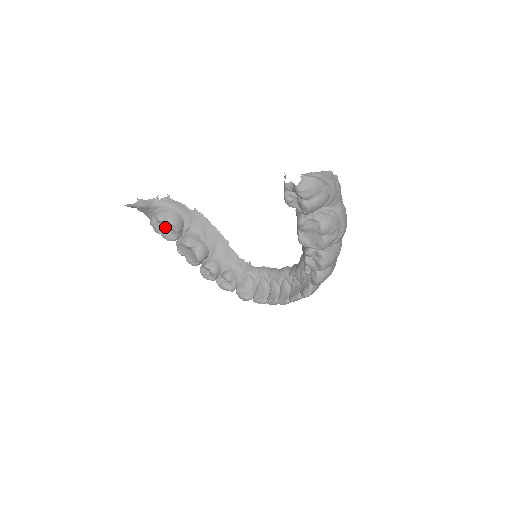
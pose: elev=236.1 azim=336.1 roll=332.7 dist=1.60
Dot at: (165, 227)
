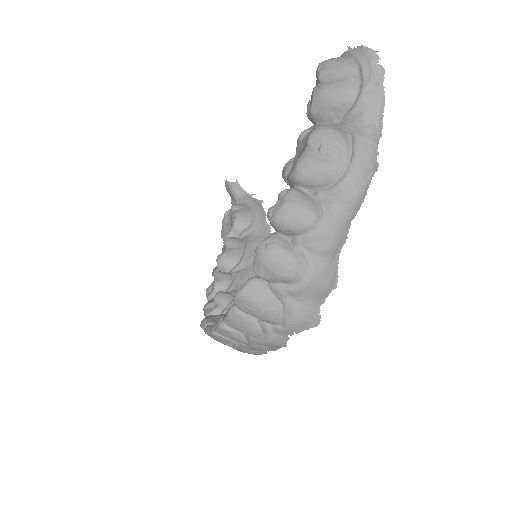
Dot at: (231, 220)
